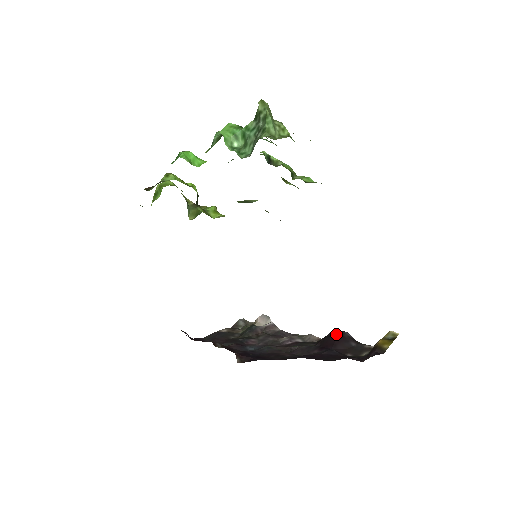
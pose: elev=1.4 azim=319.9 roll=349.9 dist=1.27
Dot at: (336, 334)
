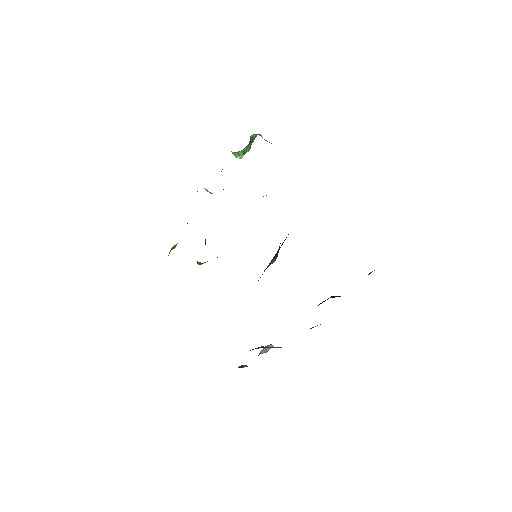
Dot at: occluded
